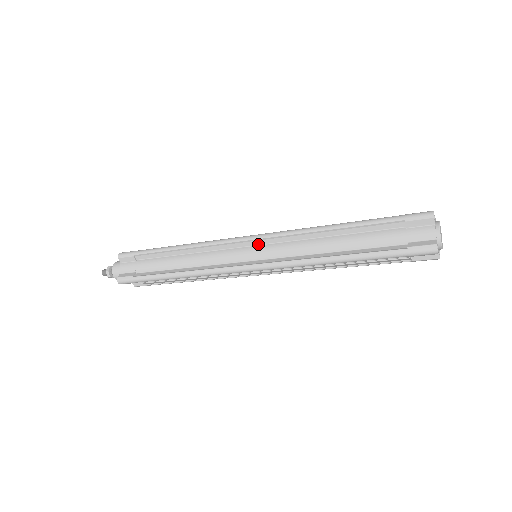
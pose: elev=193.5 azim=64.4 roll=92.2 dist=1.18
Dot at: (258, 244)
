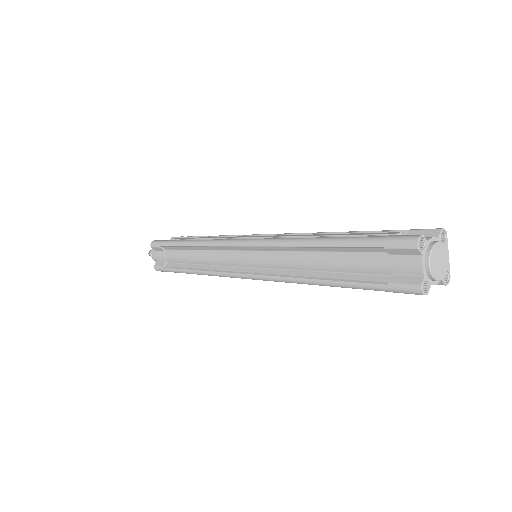
Dot at: (249, 250)
